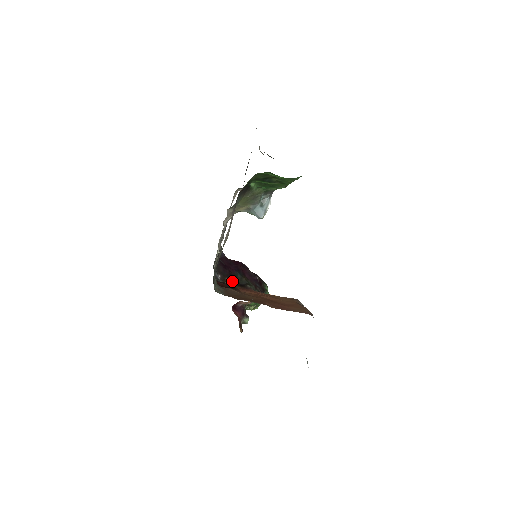
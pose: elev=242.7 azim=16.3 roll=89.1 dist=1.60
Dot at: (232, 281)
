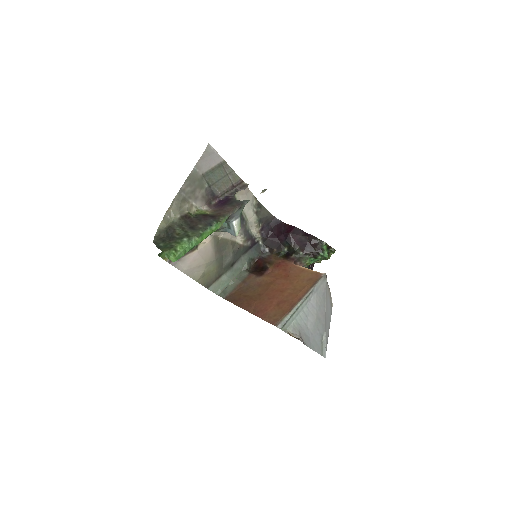
Dot at: (280, 251)
